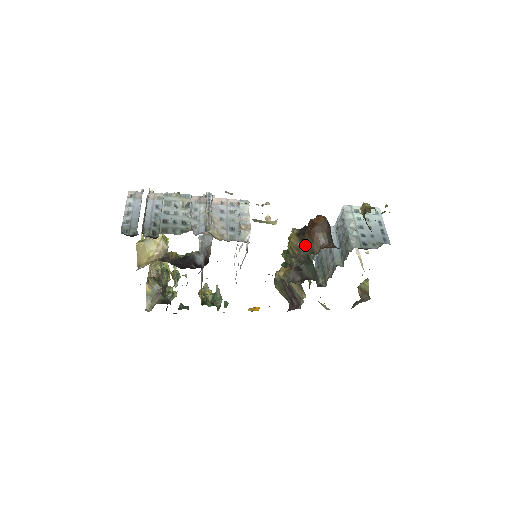
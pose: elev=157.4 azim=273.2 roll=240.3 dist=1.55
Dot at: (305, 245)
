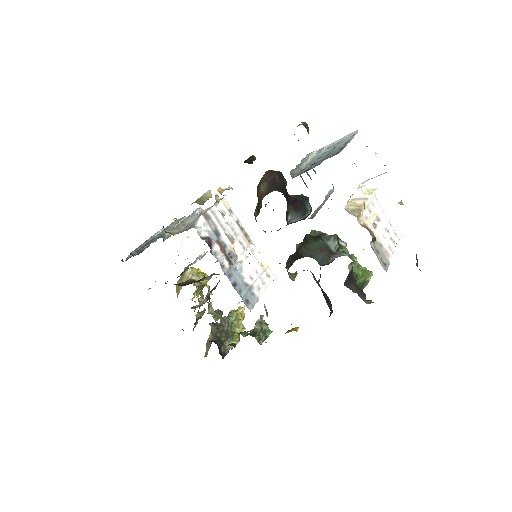
Dot at: (257, 209)
